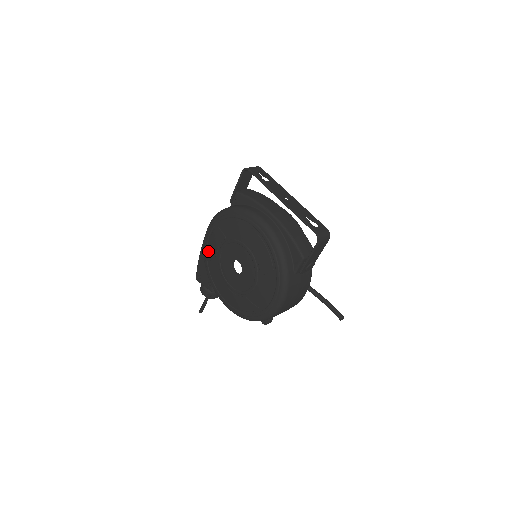
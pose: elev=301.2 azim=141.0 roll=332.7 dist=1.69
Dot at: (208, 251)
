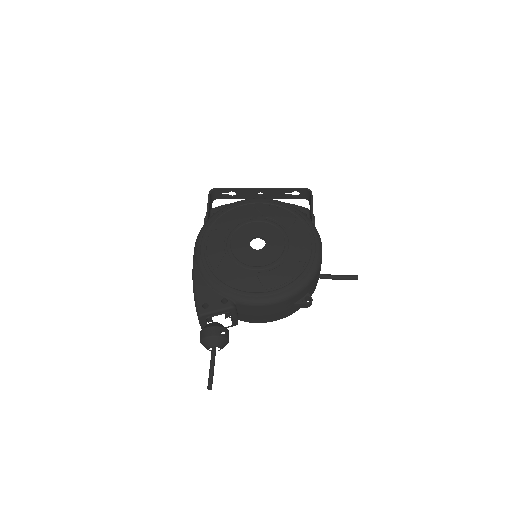
Dot at: (210, 260)
